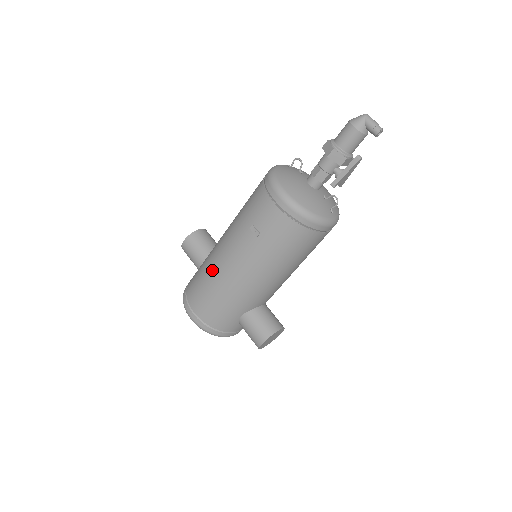
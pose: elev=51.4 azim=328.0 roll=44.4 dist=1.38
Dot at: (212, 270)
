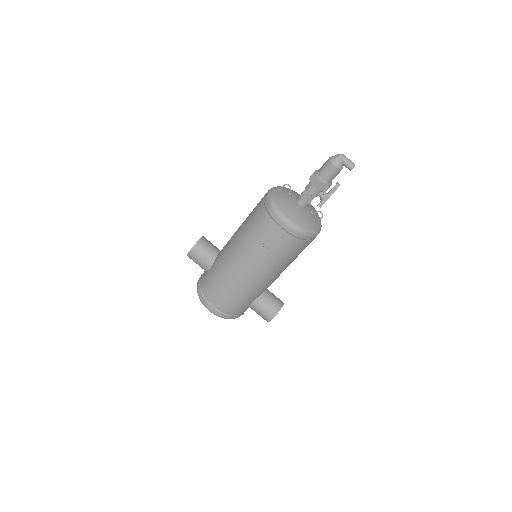
Dot at: (227, 276)
